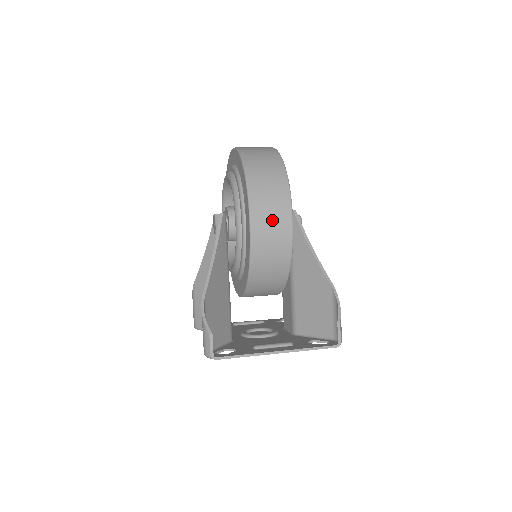
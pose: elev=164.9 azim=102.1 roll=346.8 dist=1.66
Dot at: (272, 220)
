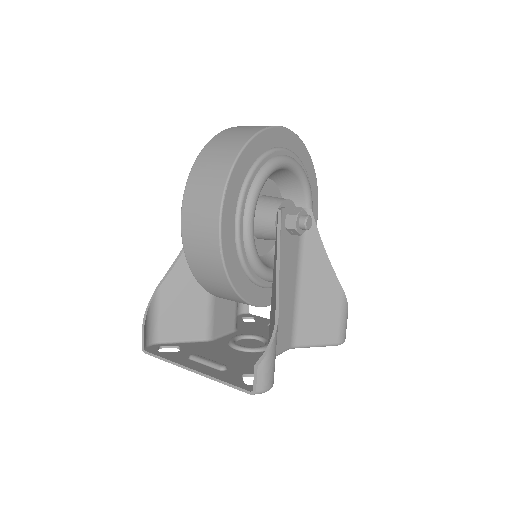
Dot at: (200, 221)
